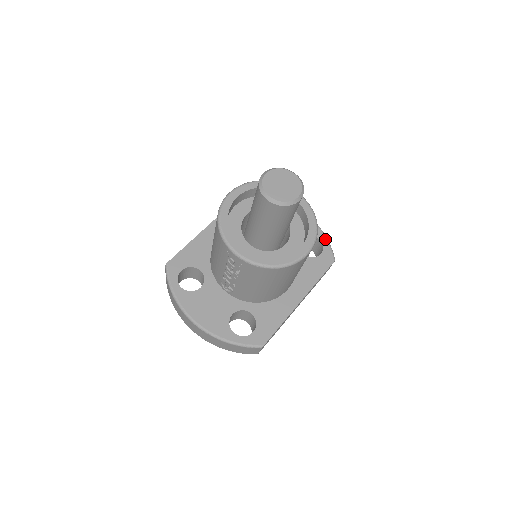
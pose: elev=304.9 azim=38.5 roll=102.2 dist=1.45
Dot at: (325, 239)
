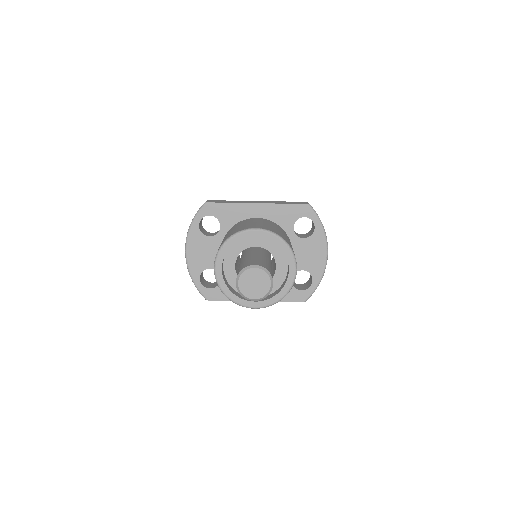
Dot at: (316, 285)
